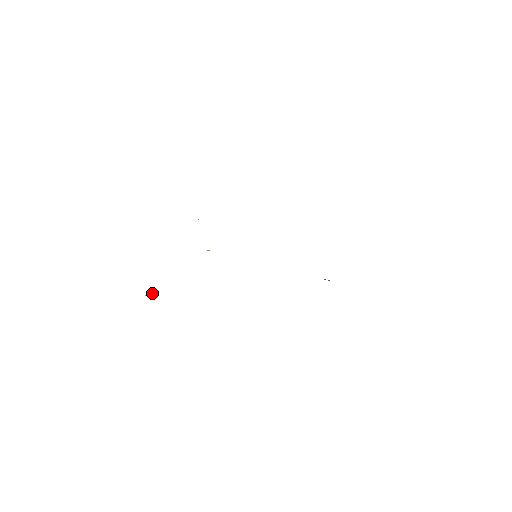
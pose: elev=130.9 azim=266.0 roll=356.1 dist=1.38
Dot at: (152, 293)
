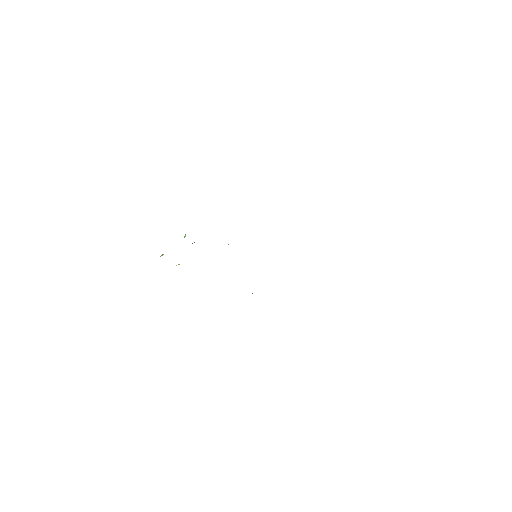
Dot at: occluded
